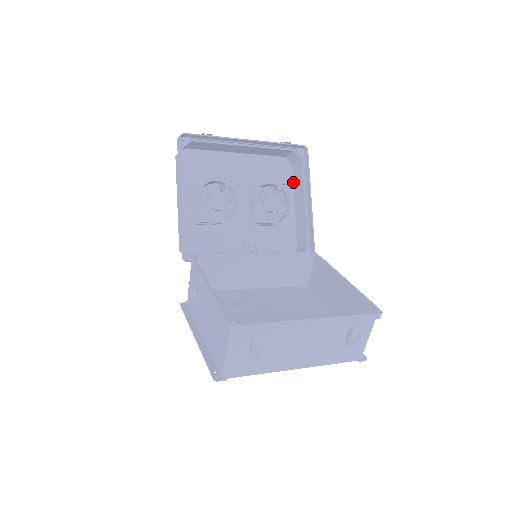
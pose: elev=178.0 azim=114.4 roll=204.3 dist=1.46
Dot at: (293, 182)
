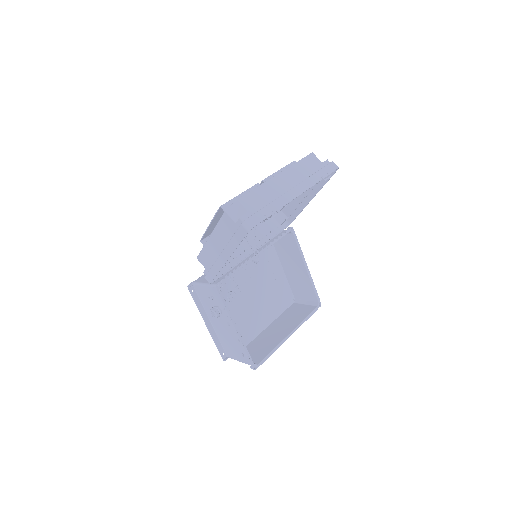
Dot at: occluded
